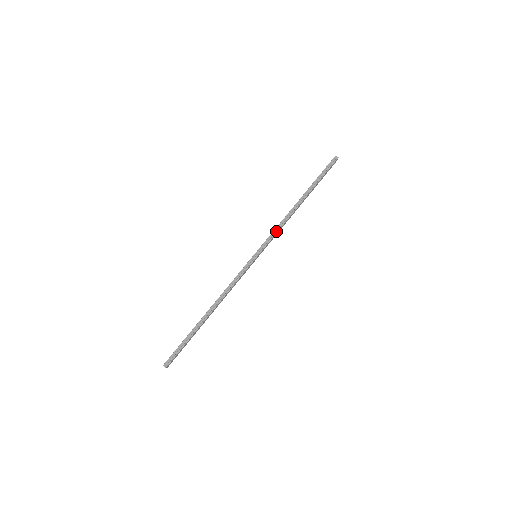
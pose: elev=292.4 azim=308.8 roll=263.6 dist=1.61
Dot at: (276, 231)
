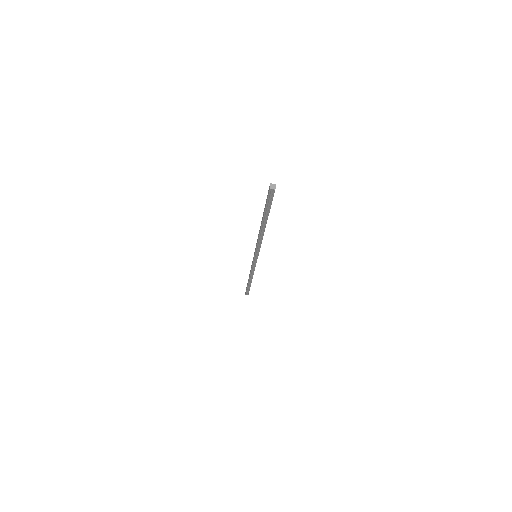
Dot at: (259, 246)
